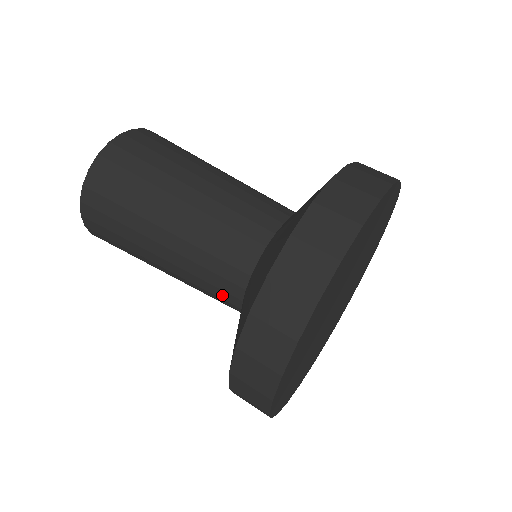
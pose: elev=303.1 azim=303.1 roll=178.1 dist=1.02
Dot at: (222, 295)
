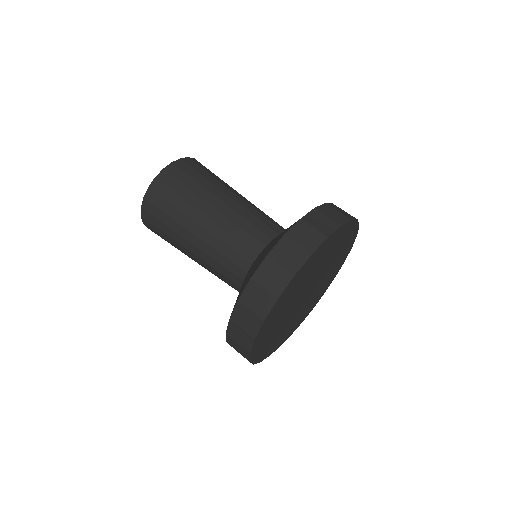
Dot at: (236, 259)
